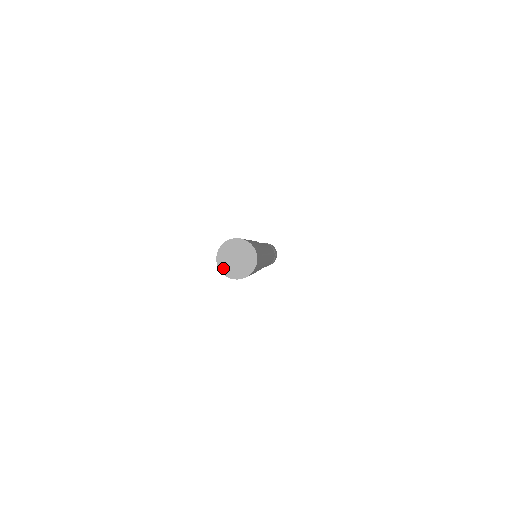
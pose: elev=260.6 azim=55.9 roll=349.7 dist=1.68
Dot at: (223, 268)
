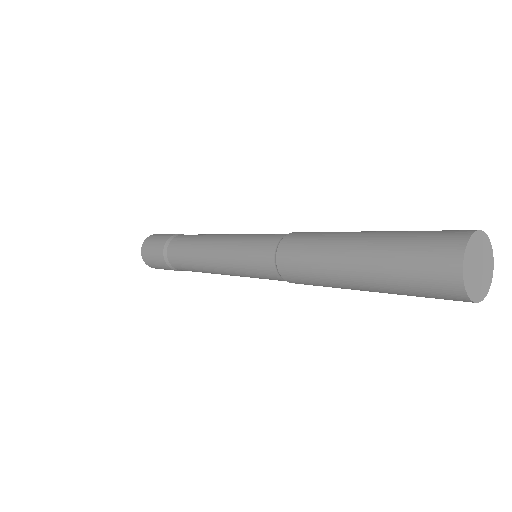
Dot at: (475, 295)
